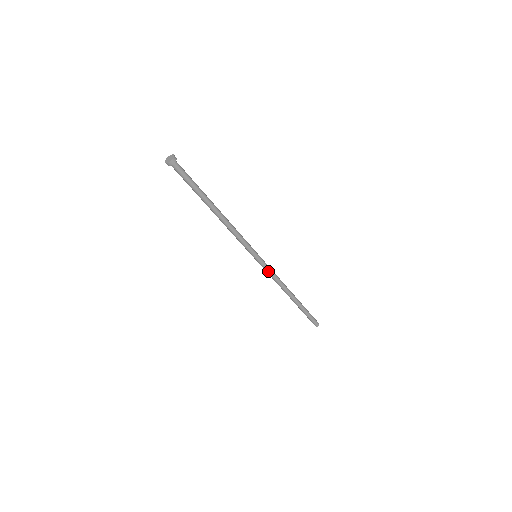
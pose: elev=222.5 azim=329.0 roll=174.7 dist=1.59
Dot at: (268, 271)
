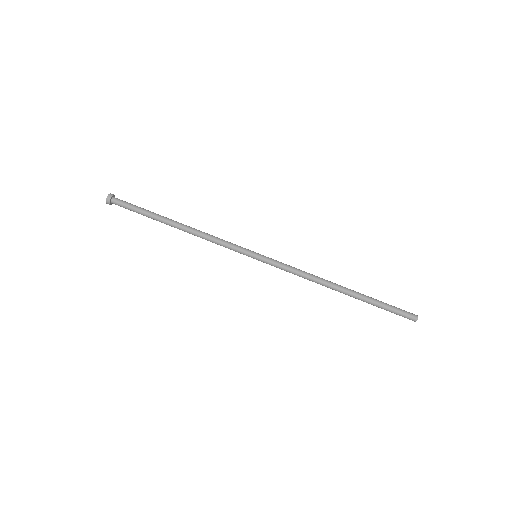
Dot at: (282, 266)
